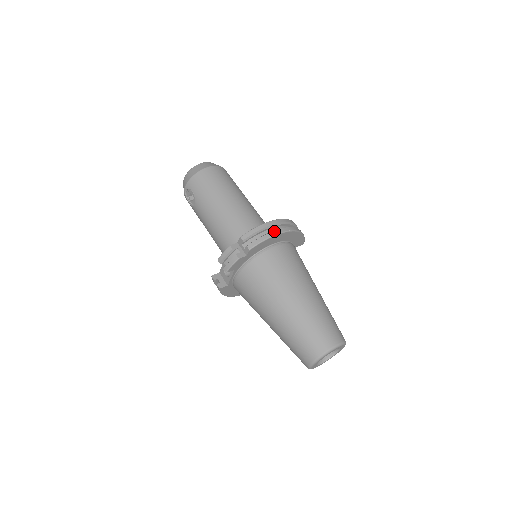
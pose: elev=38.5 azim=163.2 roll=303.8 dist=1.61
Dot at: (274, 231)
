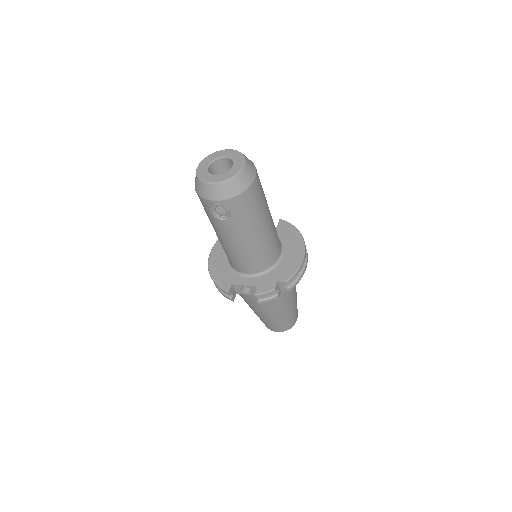
Dot at: (305, 267)
